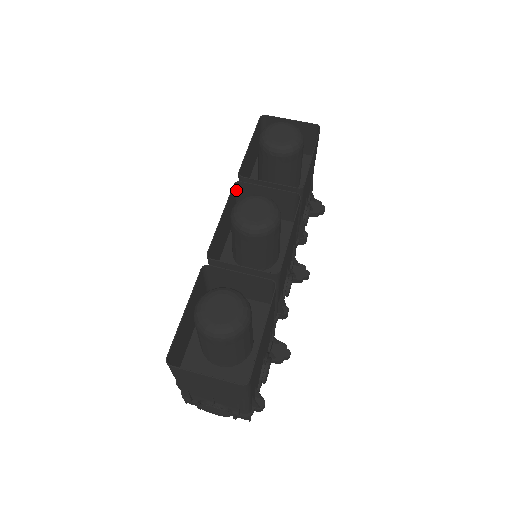
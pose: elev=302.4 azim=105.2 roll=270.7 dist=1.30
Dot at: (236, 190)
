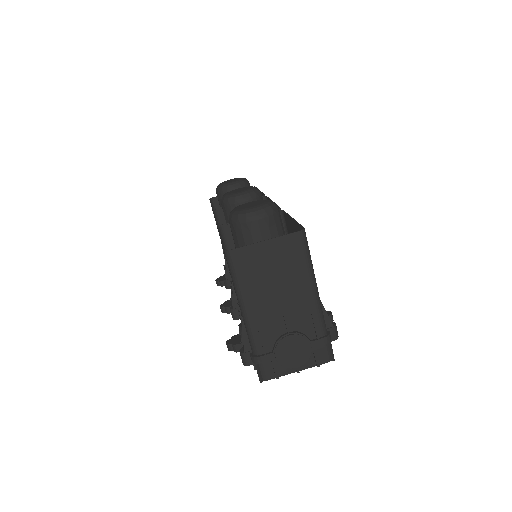
Dot at: (216, 219)
